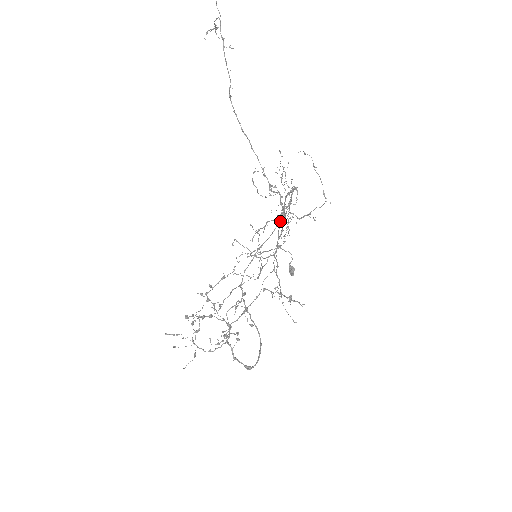
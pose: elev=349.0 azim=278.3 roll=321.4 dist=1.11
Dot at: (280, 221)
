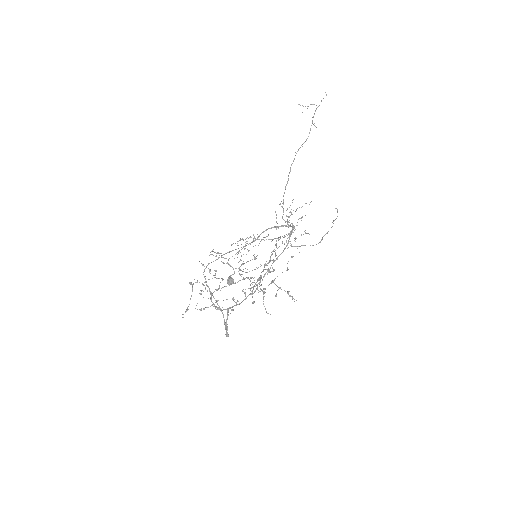
Dot at: (253, 241)
